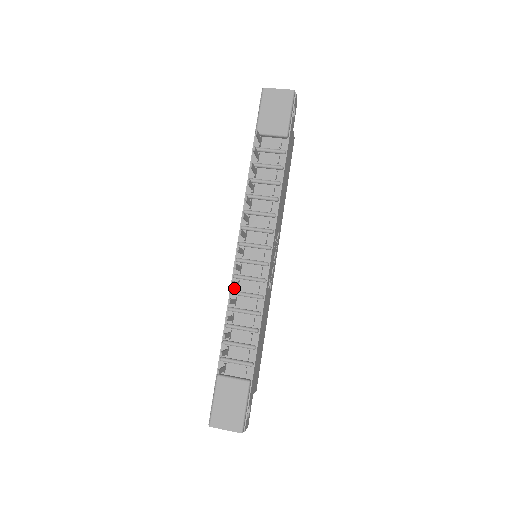
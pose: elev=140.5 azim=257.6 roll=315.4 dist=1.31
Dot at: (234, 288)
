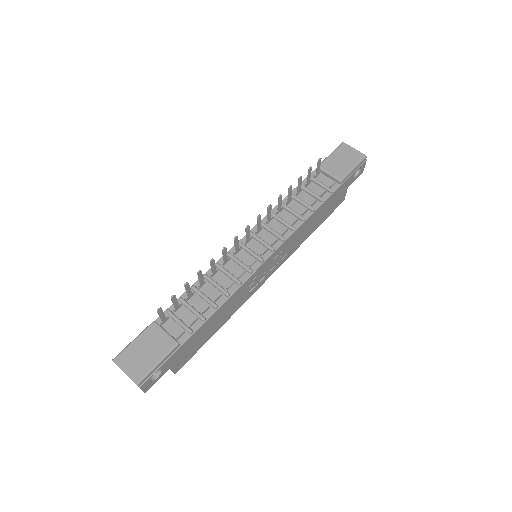
Dot at: (221, 263)
